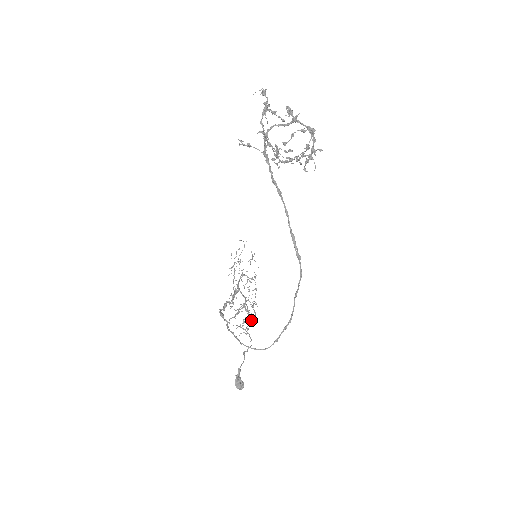
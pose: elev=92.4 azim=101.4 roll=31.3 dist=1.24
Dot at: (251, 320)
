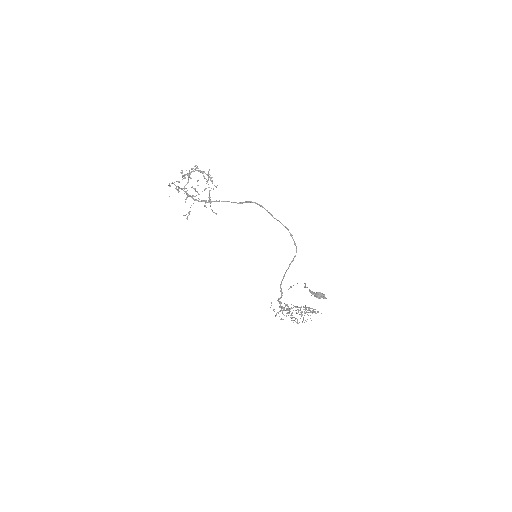
Dot at: occluded
